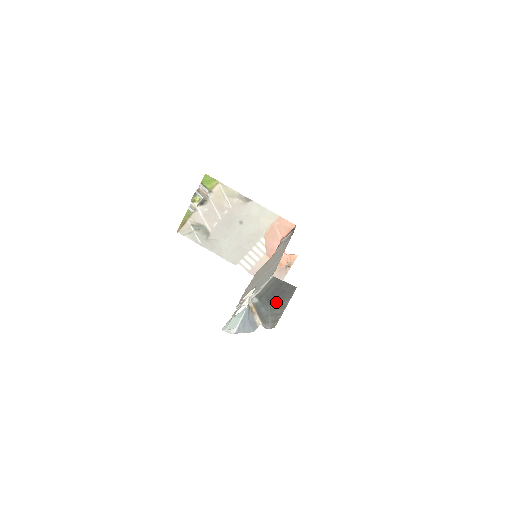
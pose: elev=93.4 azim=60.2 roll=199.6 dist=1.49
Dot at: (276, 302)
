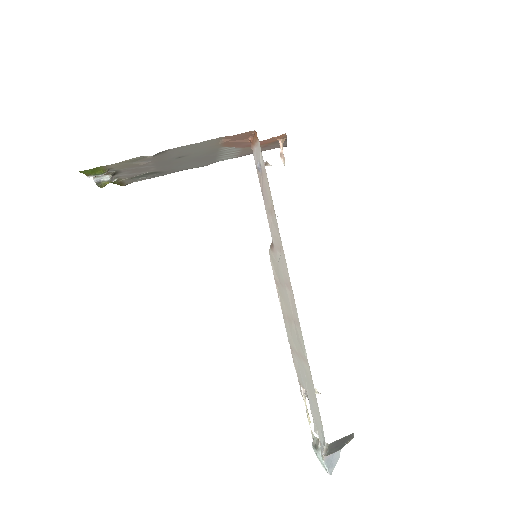
Dot at: (344, 445)
